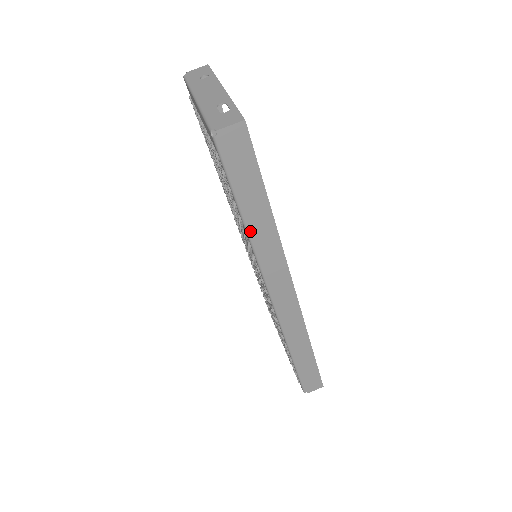
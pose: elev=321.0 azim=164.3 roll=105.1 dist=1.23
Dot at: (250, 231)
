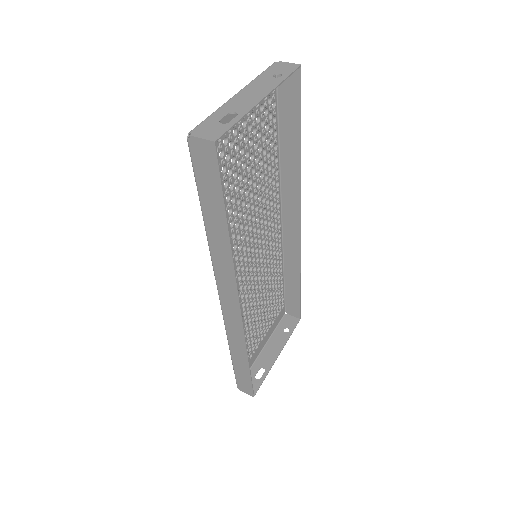
Dot at: (208, 233)
